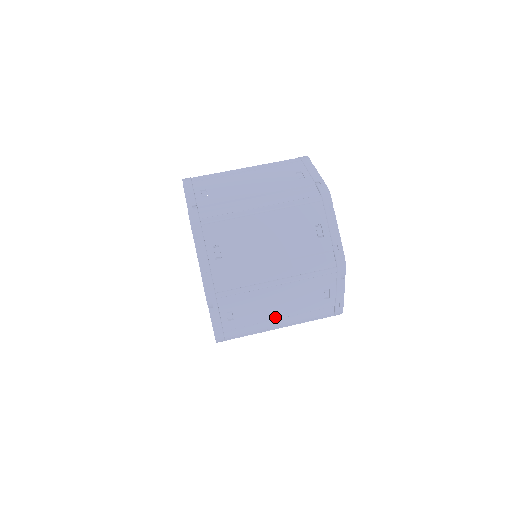
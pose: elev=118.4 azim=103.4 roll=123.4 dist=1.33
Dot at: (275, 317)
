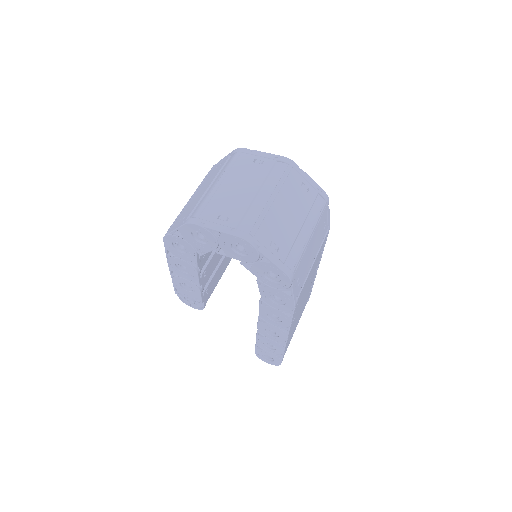
Dot at: (298, 227)
